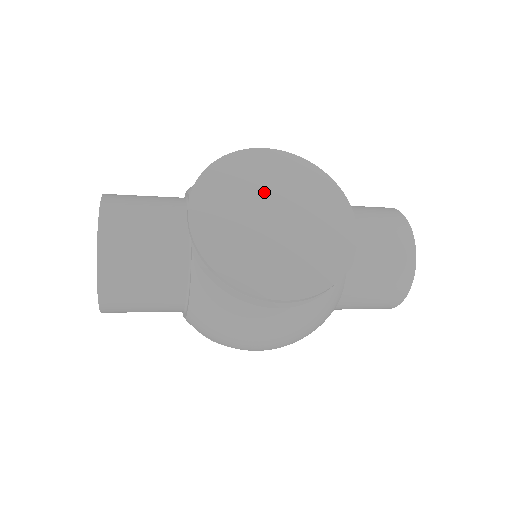
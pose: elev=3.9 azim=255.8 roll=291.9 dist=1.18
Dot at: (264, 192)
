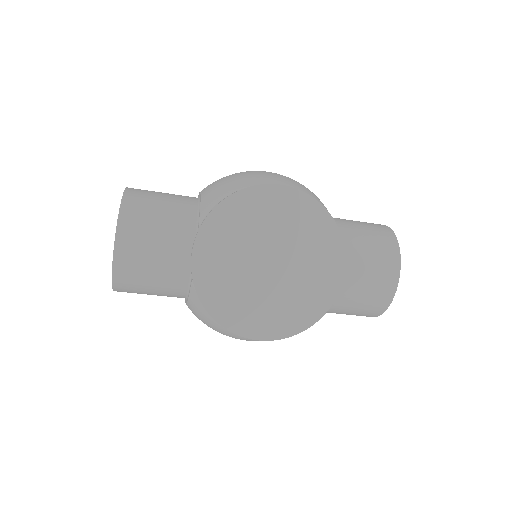
Dot at: (267, 235)
